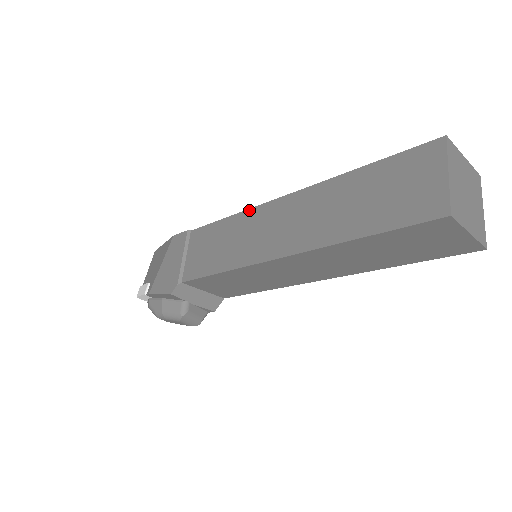
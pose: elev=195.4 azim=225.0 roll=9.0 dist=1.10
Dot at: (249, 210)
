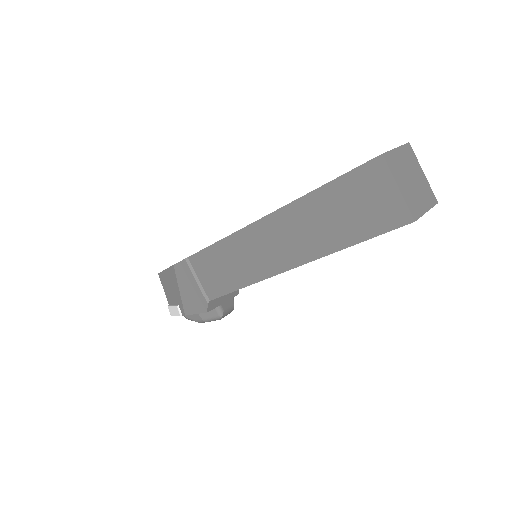
Dot at: (235, 234)
